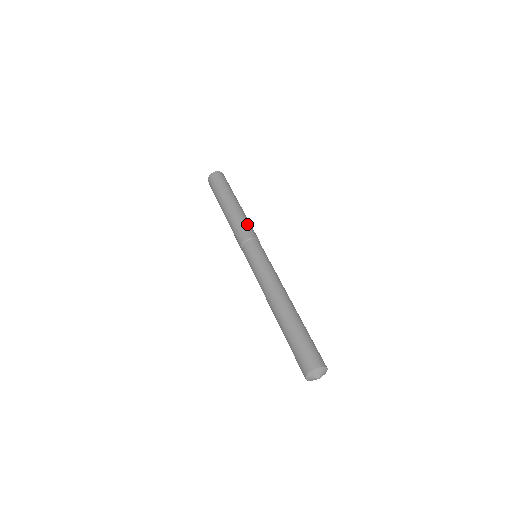
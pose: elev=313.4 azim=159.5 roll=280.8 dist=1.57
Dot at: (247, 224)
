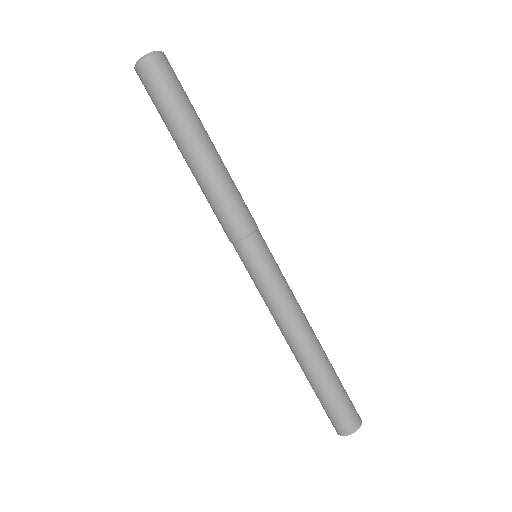
Dot at: (229, 205)
